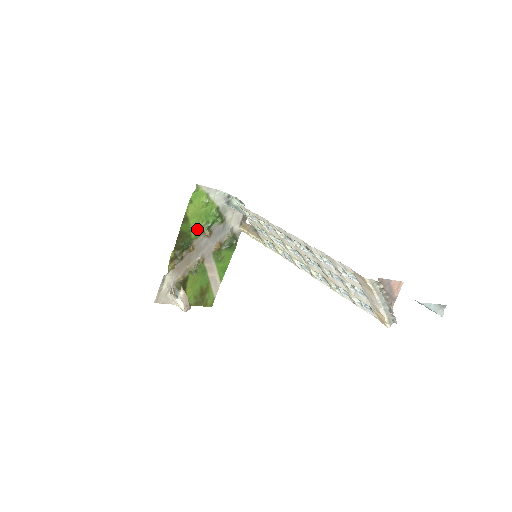
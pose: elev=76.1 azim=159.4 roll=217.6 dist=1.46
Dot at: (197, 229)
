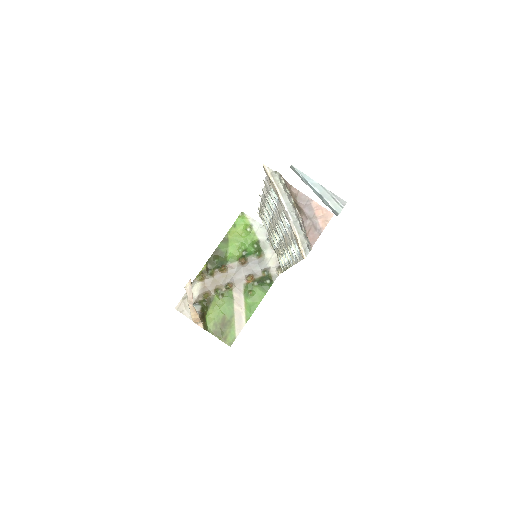
Dot at: (234, 254)
